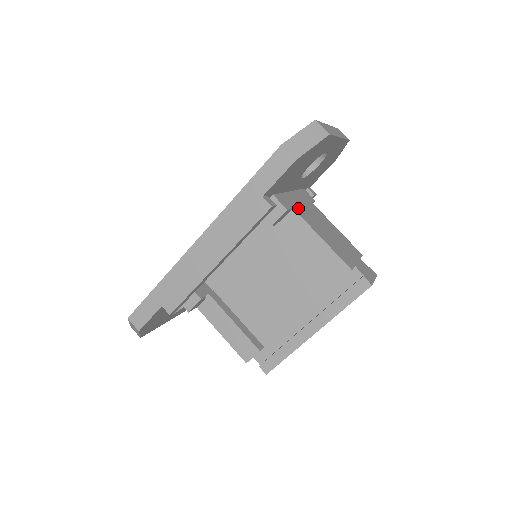
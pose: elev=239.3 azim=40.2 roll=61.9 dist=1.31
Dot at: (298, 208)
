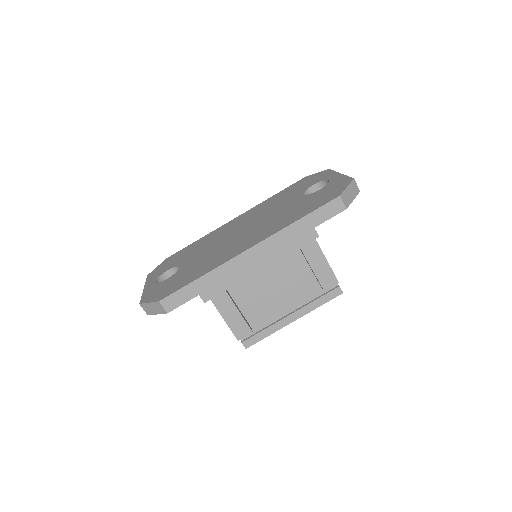
Dot at: occluded
